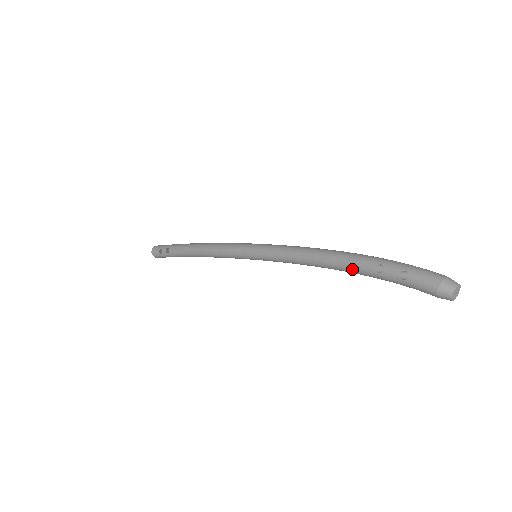
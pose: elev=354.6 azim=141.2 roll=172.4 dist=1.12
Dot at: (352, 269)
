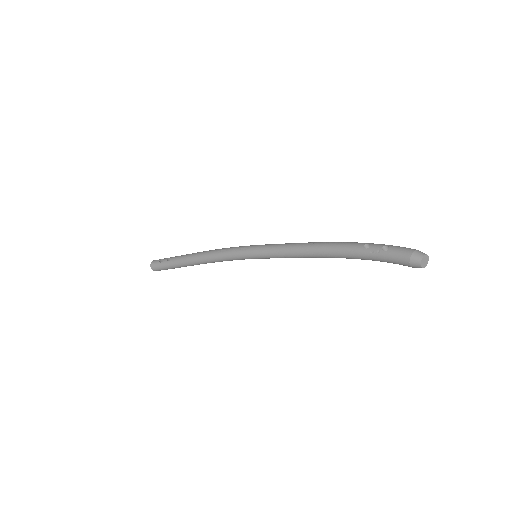
Dot at: (343, 249)
